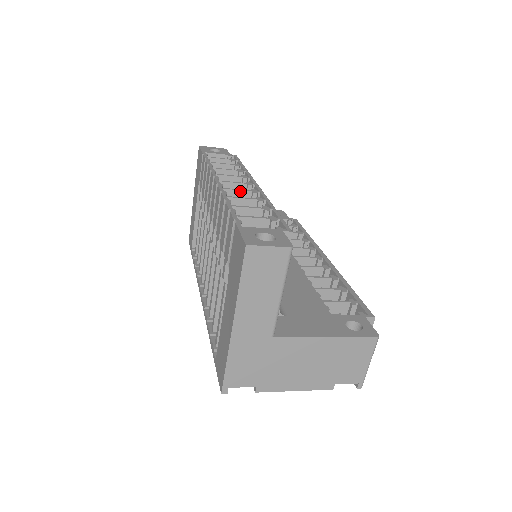
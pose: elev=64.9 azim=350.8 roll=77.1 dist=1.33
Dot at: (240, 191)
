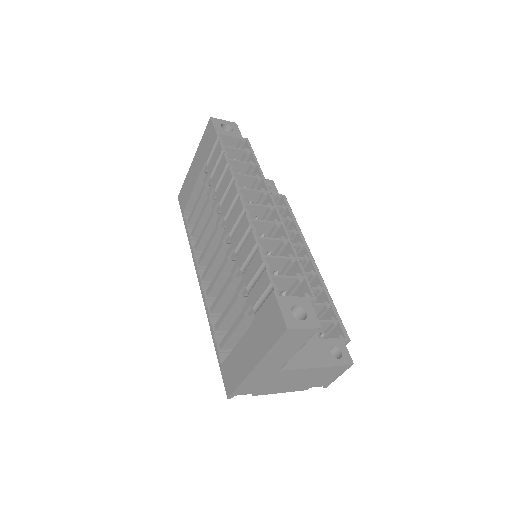
Dot at: (265, 223)
